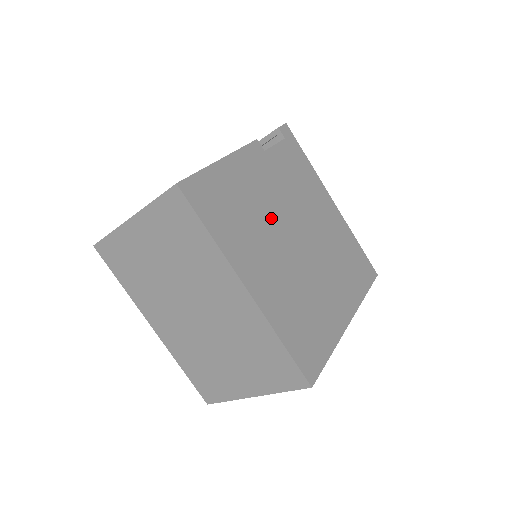
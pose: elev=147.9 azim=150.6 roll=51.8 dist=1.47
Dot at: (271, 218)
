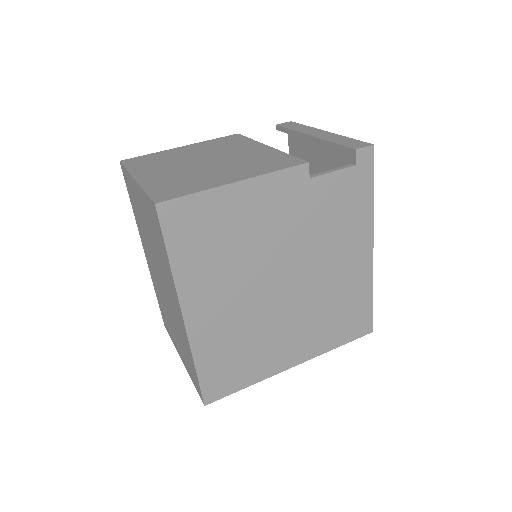
Dot at: (264, 255)
